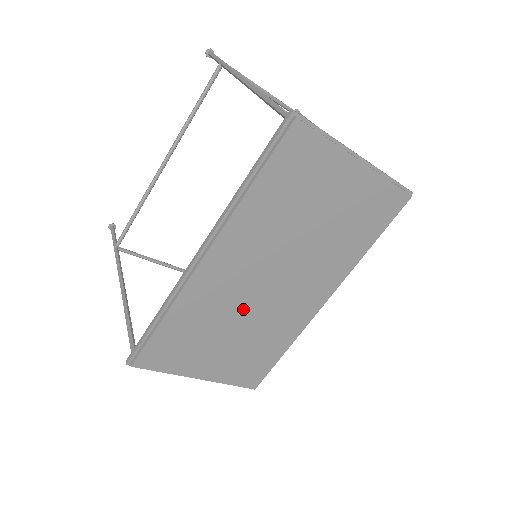
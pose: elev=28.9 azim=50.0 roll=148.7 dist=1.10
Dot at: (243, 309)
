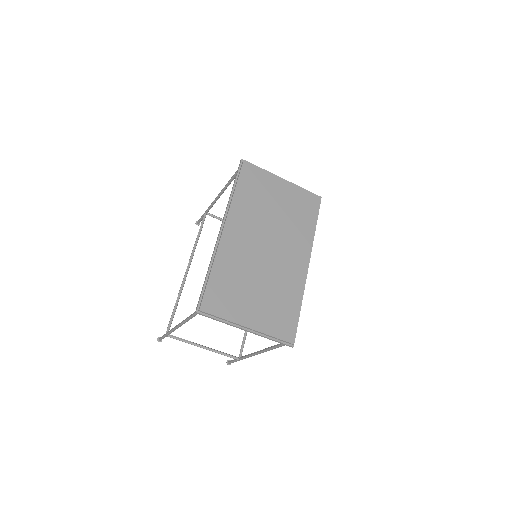
Dot at: (258, 267)
